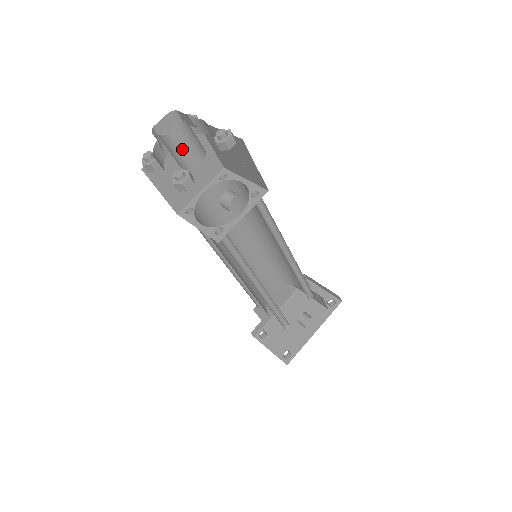
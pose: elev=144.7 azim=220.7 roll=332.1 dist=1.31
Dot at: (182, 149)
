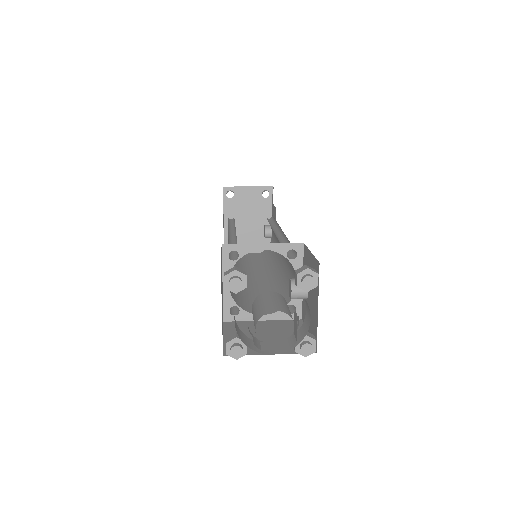
Dot at: occluded
